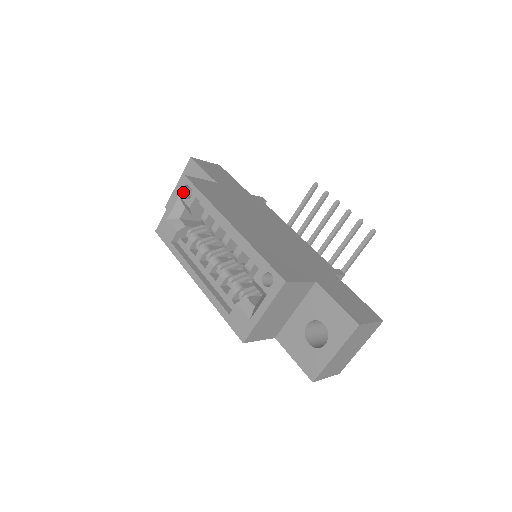
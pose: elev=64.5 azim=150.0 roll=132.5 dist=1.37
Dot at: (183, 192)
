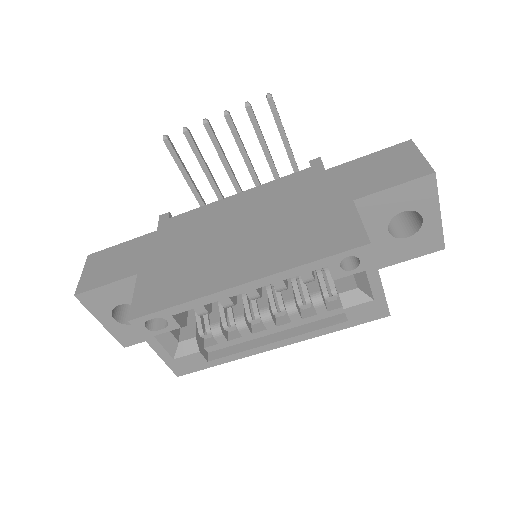
Dot at: (151, 329)
